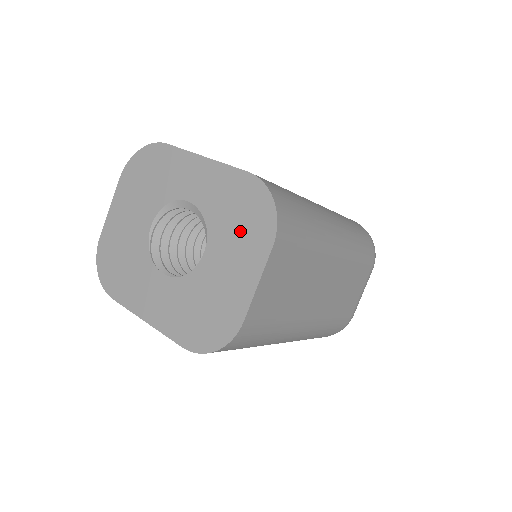
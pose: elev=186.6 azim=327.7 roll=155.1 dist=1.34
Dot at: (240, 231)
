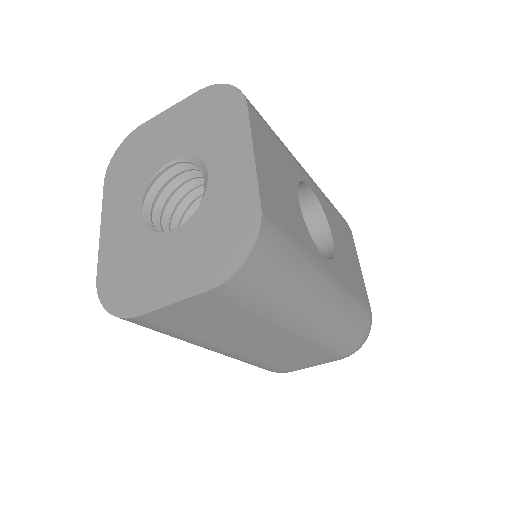
Dot at: (206, 247)
